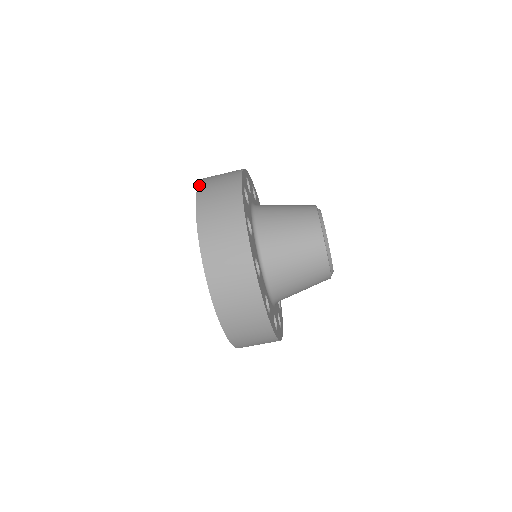
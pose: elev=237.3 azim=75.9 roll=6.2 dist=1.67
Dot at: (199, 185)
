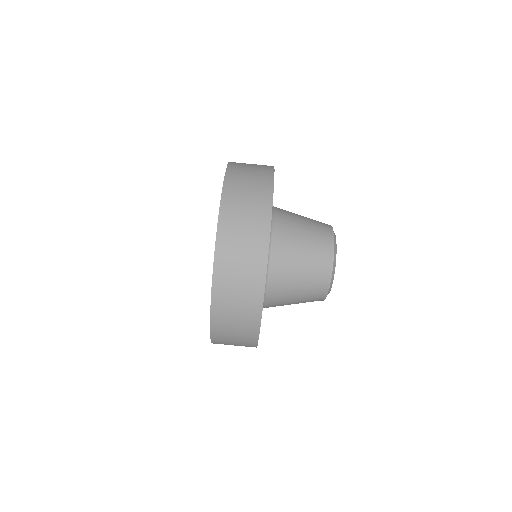
Dot at: (227, 174)
